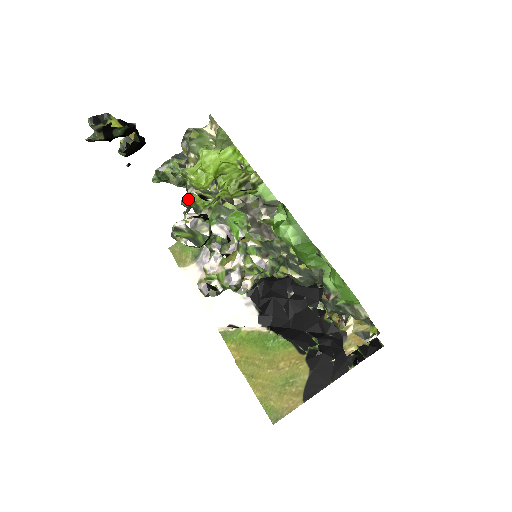
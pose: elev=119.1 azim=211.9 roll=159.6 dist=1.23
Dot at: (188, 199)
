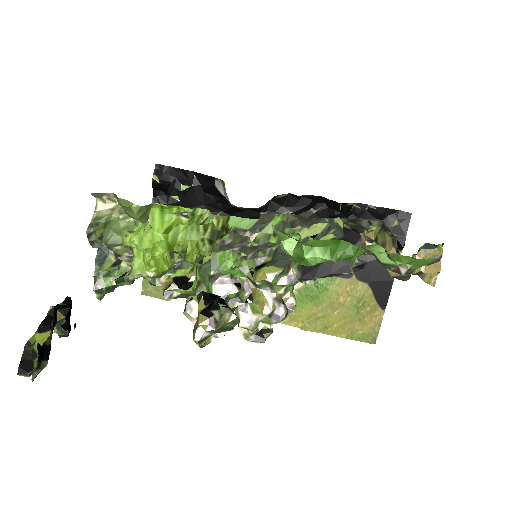
Dot at: (172, 298)
